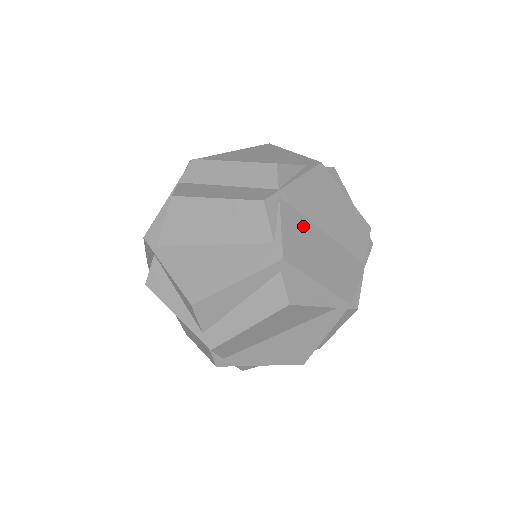
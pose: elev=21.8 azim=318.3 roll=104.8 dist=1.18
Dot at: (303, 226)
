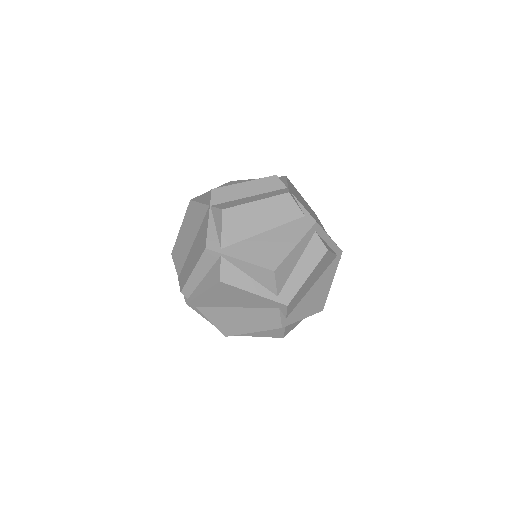
Dot at: occluded
